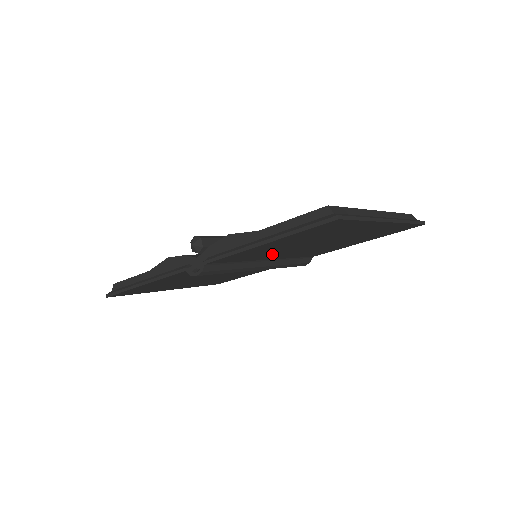
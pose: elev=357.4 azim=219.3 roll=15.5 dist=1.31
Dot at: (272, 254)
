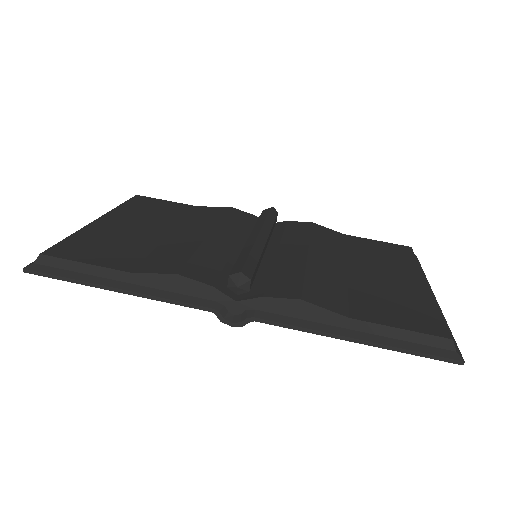
Dot at: occluded
